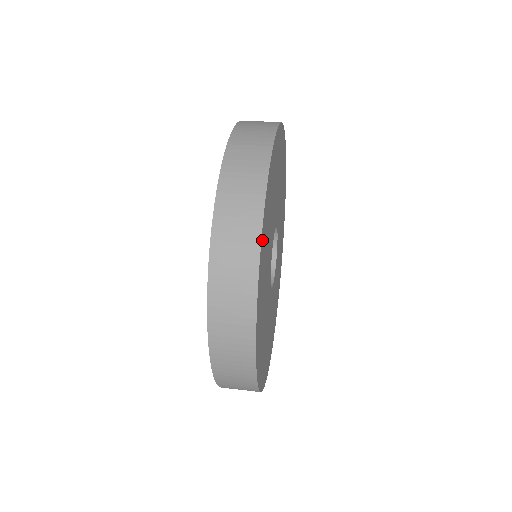
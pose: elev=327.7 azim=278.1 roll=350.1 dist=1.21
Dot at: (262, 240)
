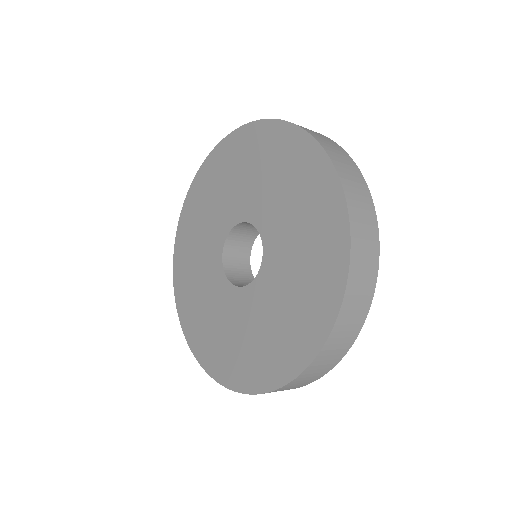
Dot at: occluded
